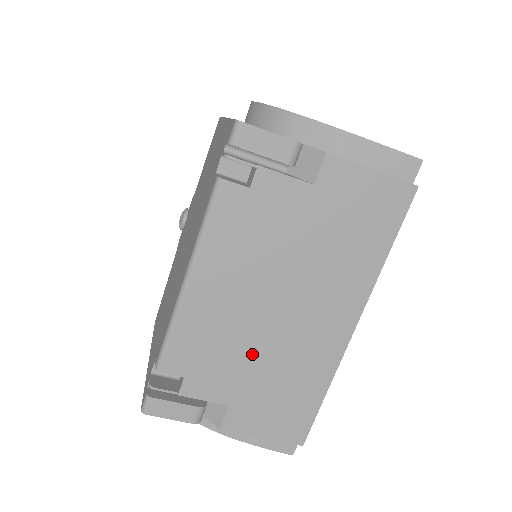
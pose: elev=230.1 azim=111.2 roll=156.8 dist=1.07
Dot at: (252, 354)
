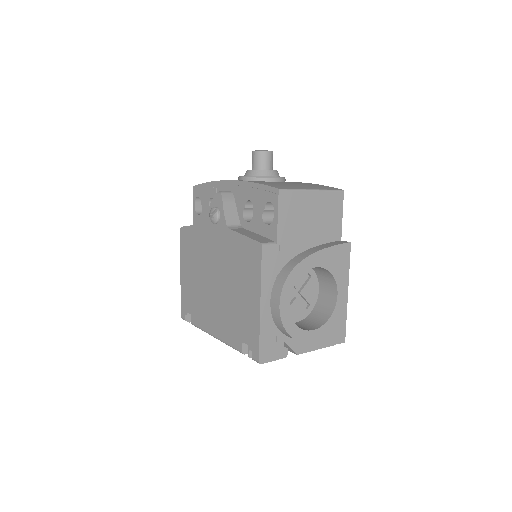
Dot at: occluded
